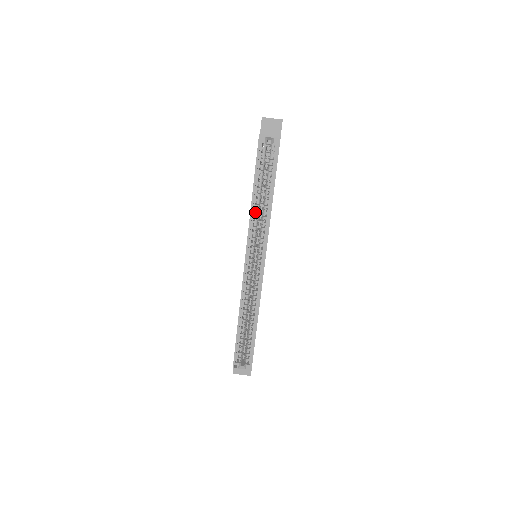
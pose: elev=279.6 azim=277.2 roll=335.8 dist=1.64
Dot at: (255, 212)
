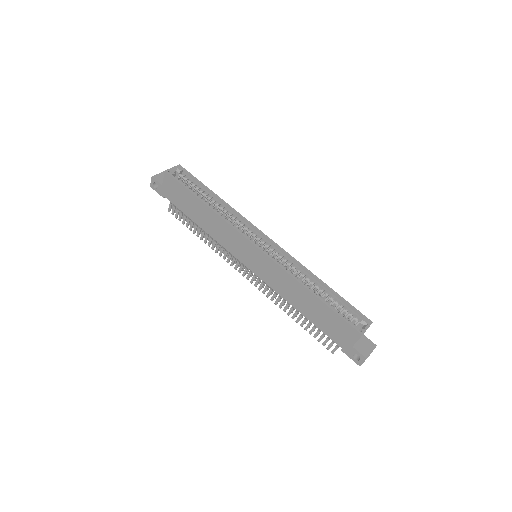
Dot at: occluded
